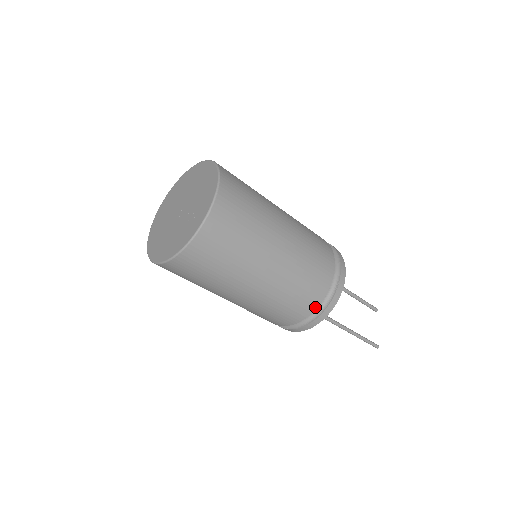
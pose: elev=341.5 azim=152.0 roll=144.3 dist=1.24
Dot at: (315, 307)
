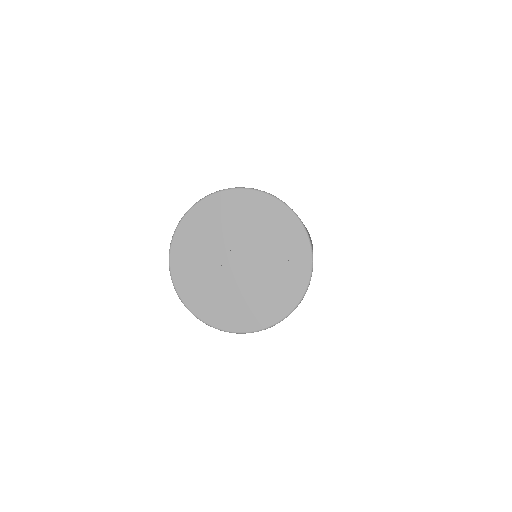
Dot at: occluded
